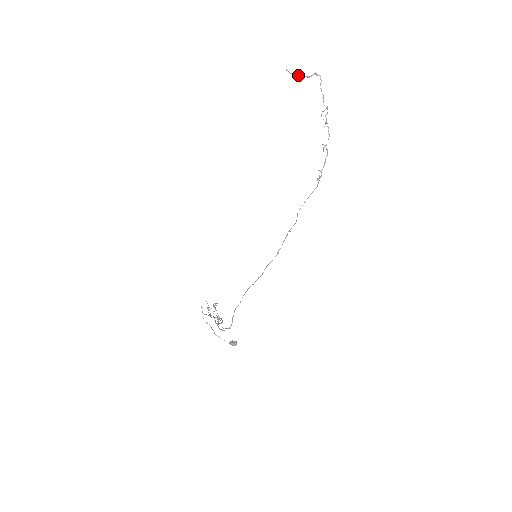
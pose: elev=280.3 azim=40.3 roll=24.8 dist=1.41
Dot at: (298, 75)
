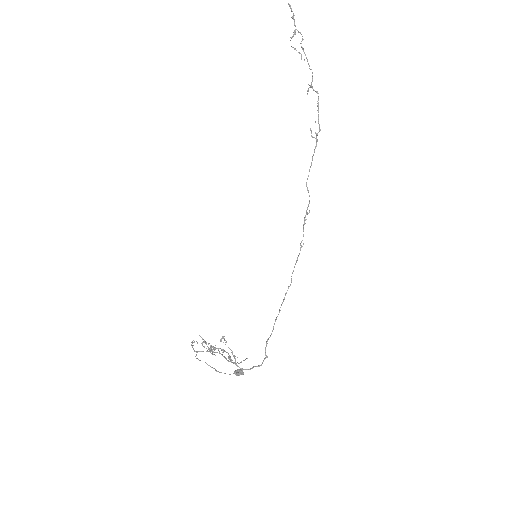
Dot at: out of frame
